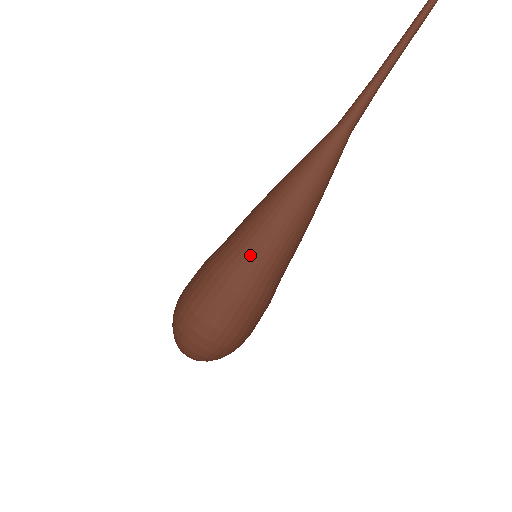
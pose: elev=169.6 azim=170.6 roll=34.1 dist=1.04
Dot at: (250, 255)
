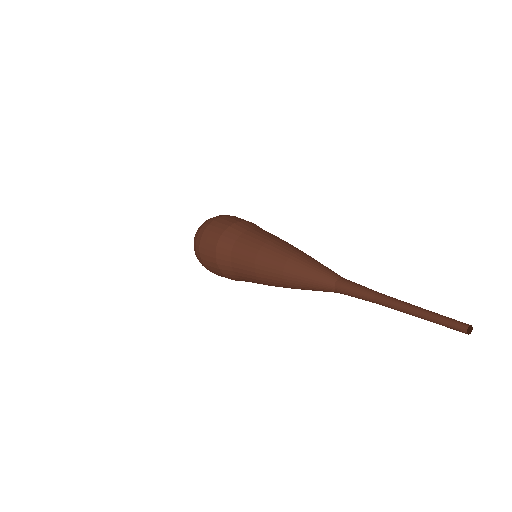
Dot at: (237, 270)
